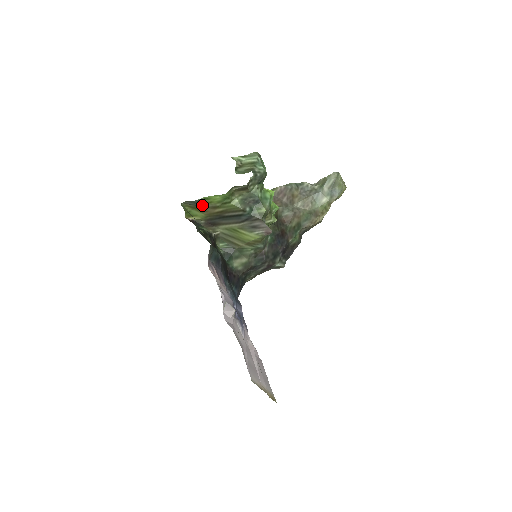
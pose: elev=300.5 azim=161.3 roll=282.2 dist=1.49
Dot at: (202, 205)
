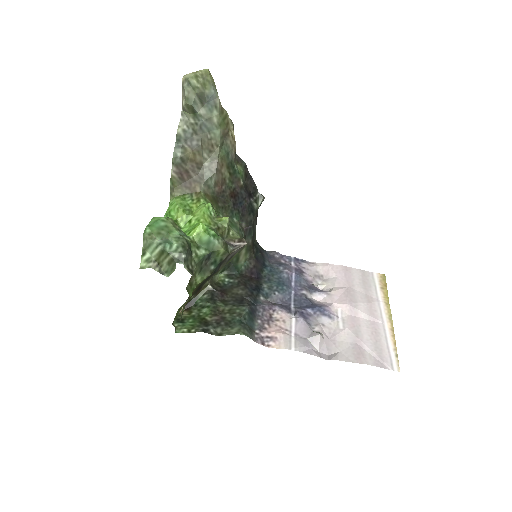
Dot at: occluded
